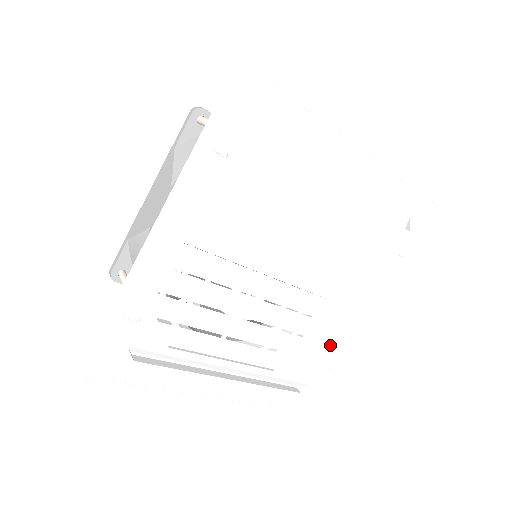
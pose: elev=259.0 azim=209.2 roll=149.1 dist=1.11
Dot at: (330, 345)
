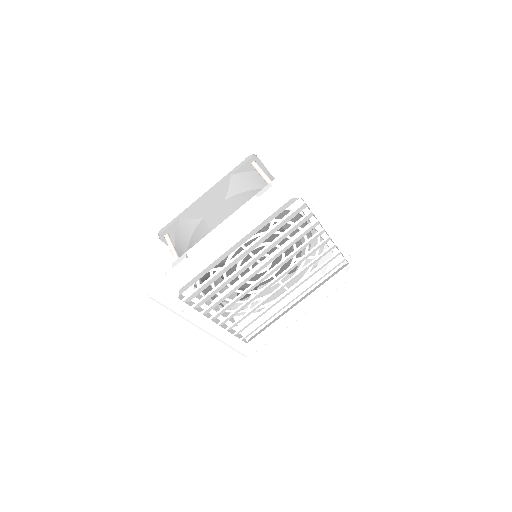
Dot at: (337, 248)
